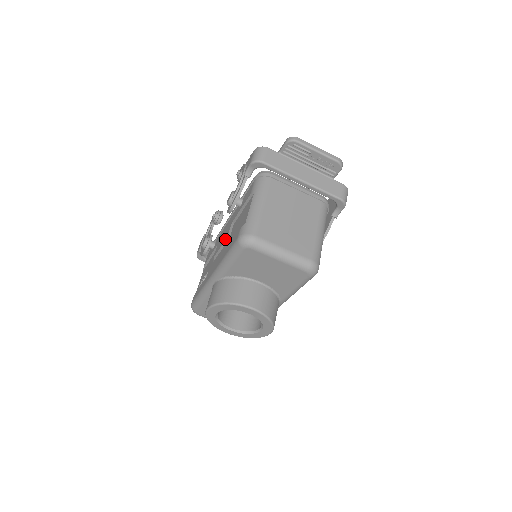
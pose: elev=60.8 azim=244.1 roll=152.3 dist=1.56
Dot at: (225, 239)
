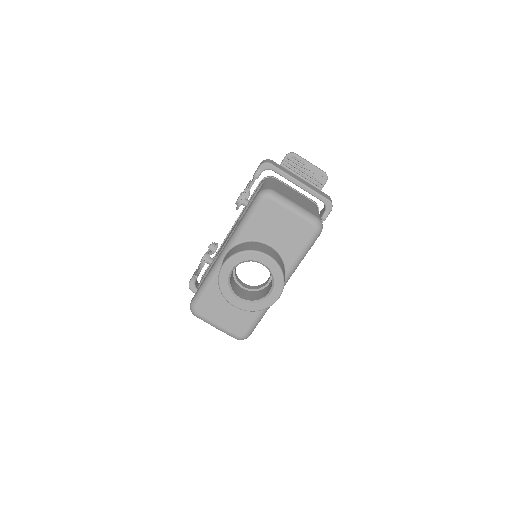
Dot at: (233, 229)
